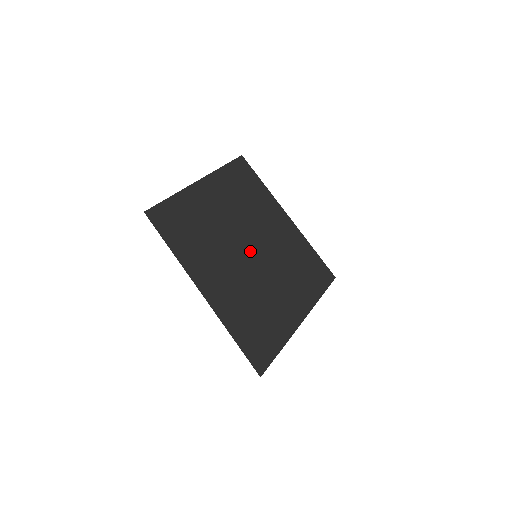
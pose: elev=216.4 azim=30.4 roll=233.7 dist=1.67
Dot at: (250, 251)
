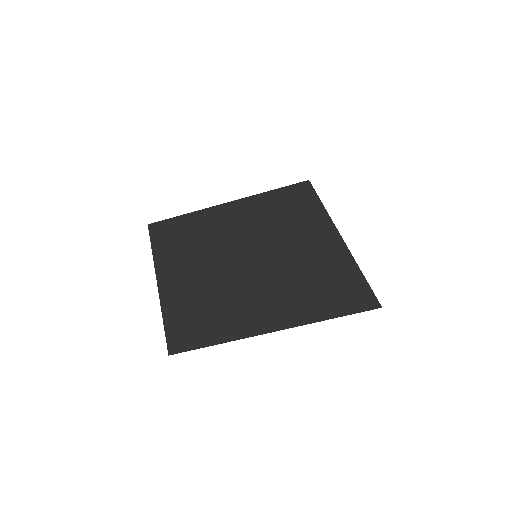
Dot at: (249, 260)
